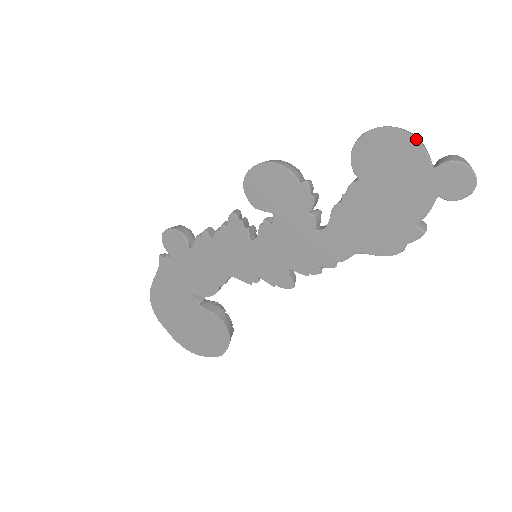
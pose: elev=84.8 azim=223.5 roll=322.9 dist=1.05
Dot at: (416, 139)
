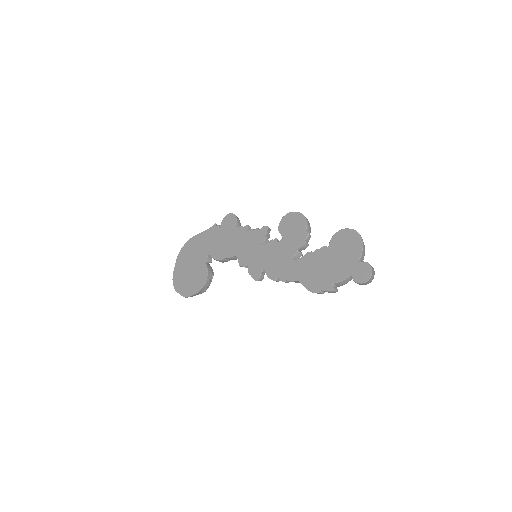
Dot at: (363, 244)
